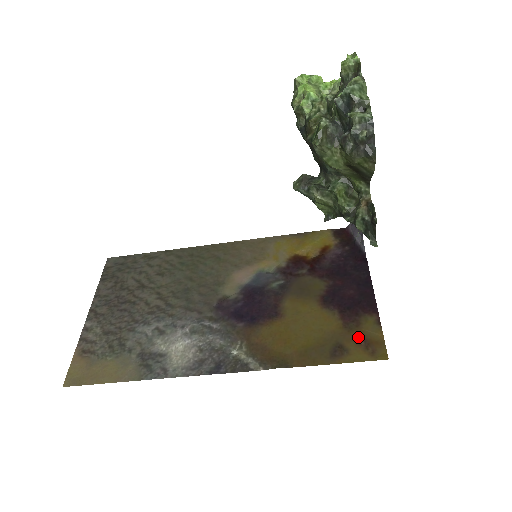
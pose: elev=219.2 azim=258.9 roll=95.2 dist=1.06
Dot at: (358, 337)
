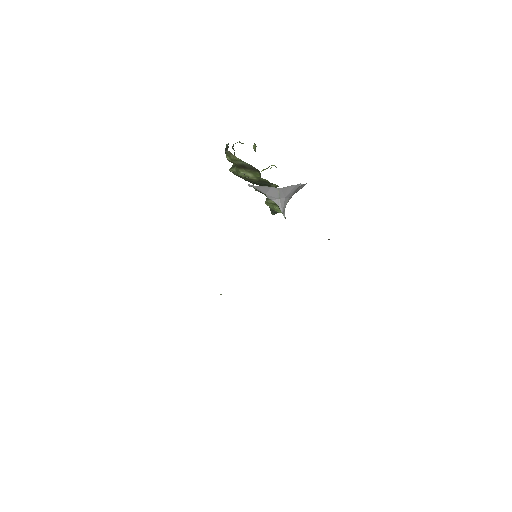
Dot at: occluded
